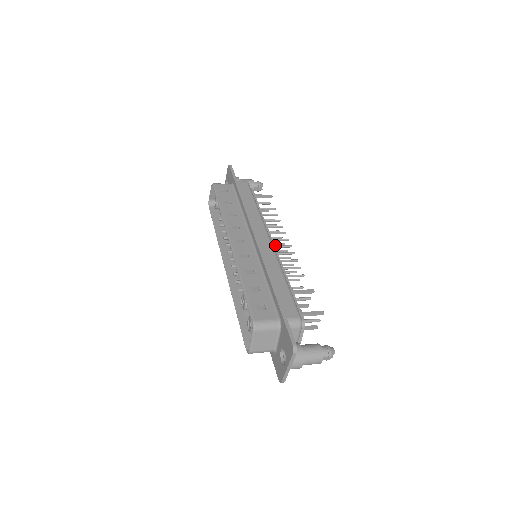
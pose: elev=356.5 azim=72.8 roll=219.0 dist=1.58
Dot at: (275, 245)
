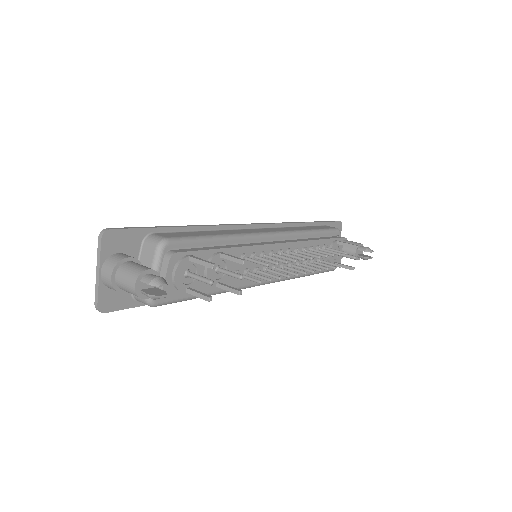
Dot at: occluded
